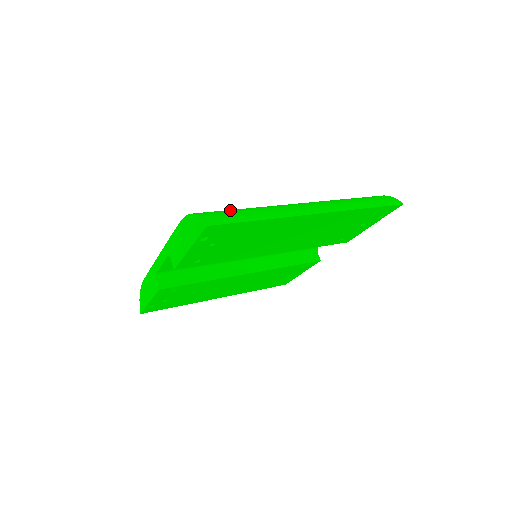
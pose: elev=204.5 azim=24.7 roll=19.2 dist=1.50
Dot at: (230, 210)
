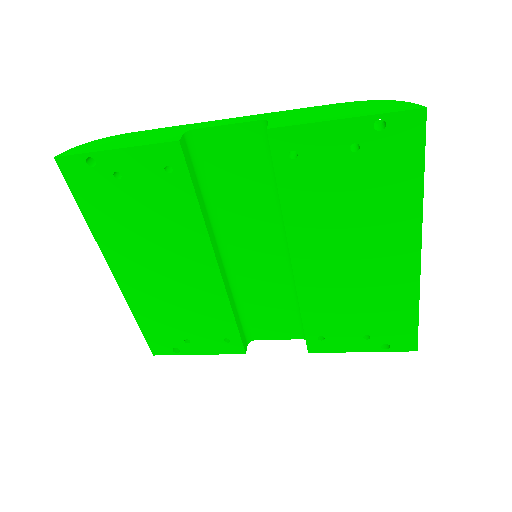
Dot at: occluded
